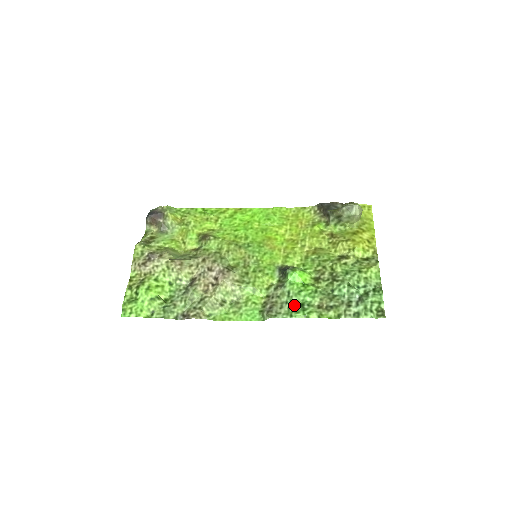
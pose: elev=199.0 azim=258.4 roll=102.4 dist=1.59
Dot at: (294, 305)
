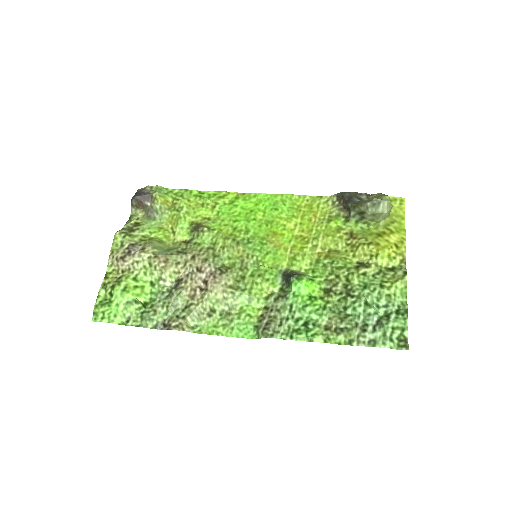
Dot at: (296, 323)
